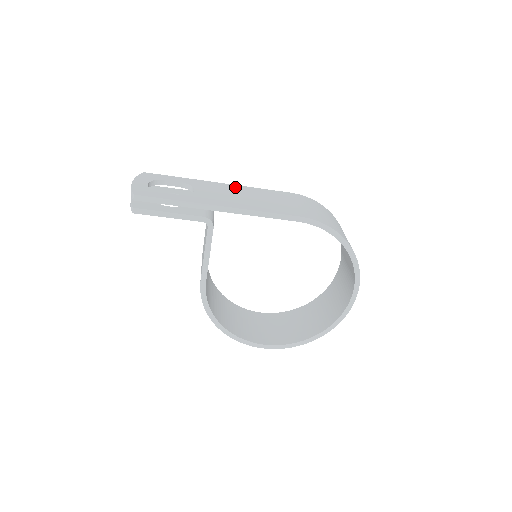
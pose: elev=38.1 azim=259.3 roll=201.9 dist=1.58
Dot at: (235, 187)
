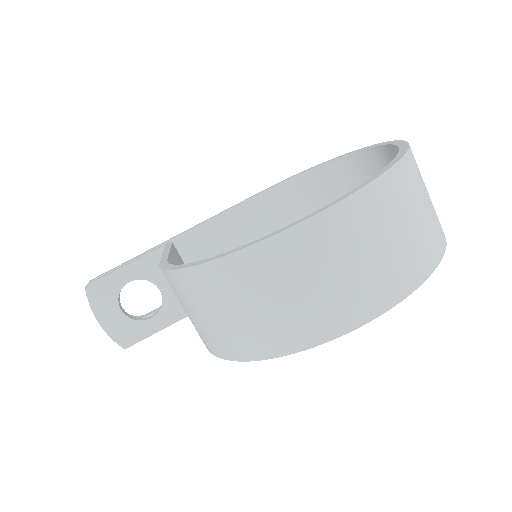
Dot at: occluded
